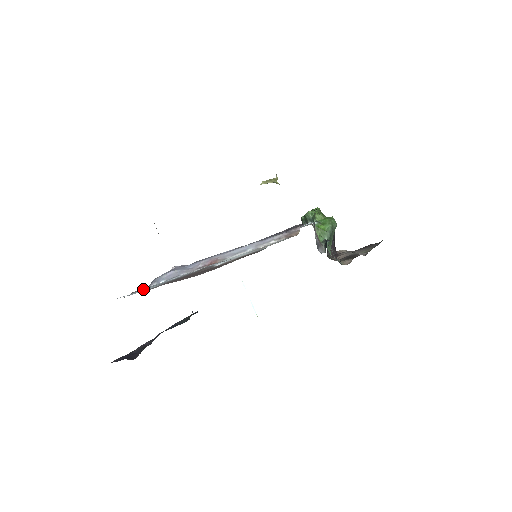
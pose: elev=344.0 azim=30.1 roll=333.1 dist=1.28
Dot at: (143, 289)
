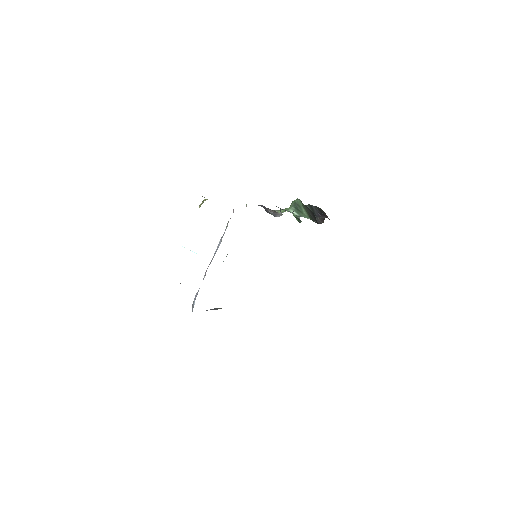
Dot at: occluded
